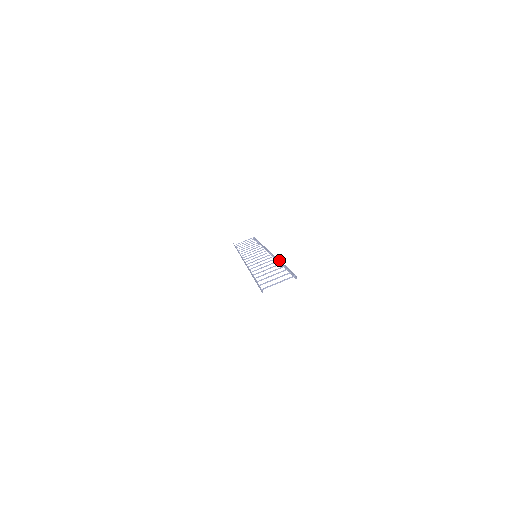
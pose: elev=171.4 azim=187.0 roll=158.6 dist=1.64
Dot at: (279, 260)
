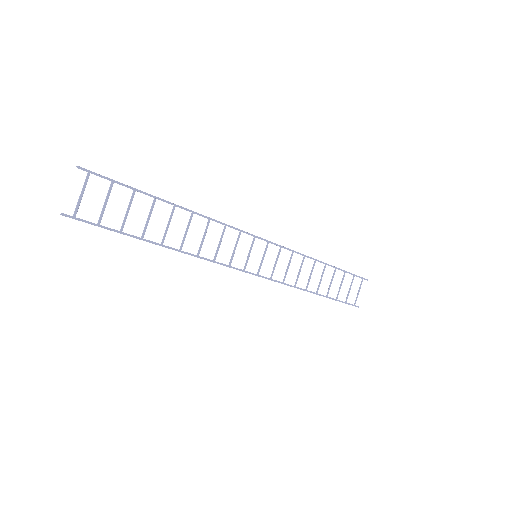
Dot at: (179, 207)
